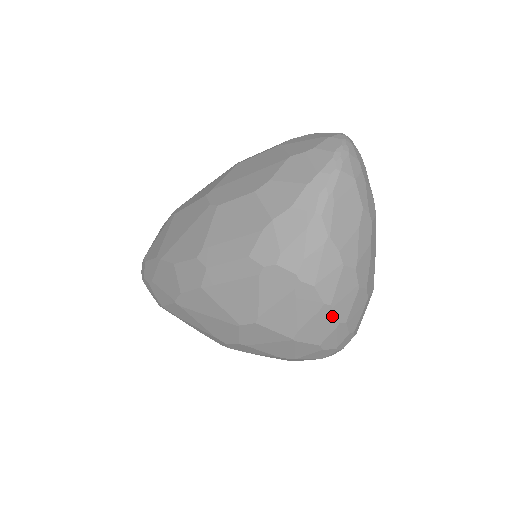
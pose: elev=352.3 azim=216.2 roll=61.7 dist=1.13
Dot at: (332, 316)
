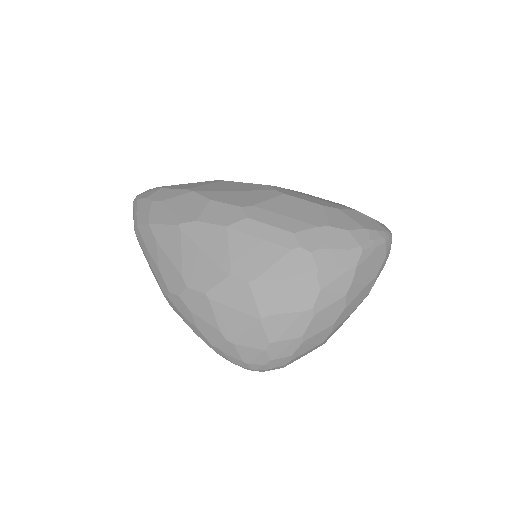
Dot at: (305, 325)
